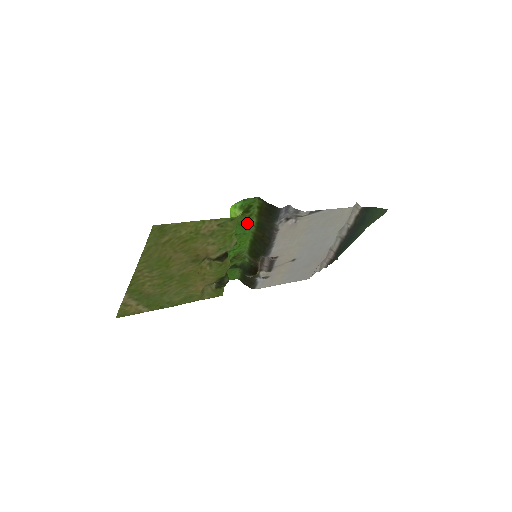
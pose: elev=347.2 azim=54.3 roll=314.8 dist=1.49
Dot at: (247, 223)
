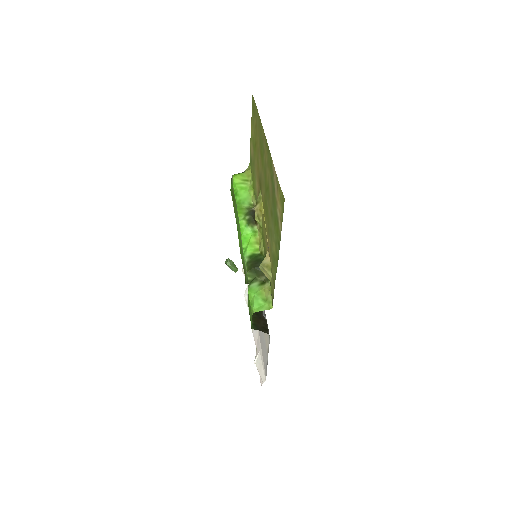
Dot at: (236, 216)
